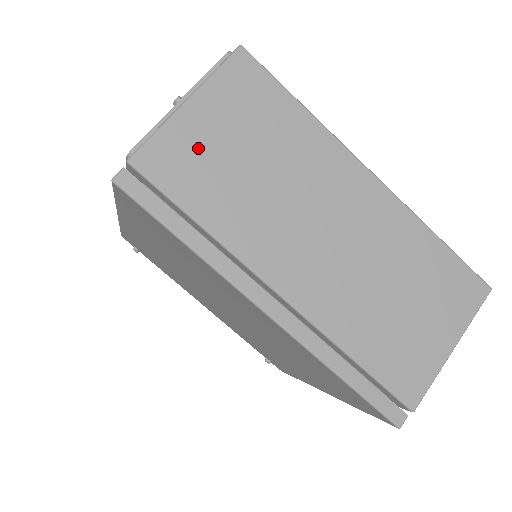
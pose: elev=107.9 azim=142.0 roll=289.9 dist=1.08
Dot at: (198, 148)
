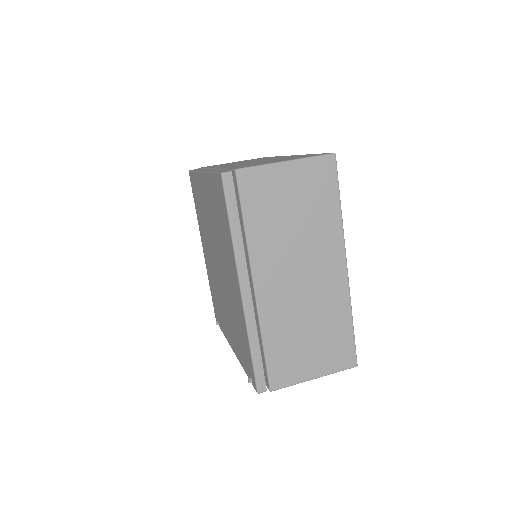
Dot at: occluded
